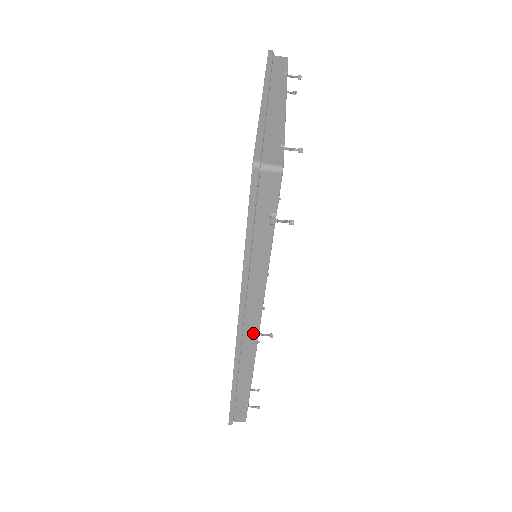
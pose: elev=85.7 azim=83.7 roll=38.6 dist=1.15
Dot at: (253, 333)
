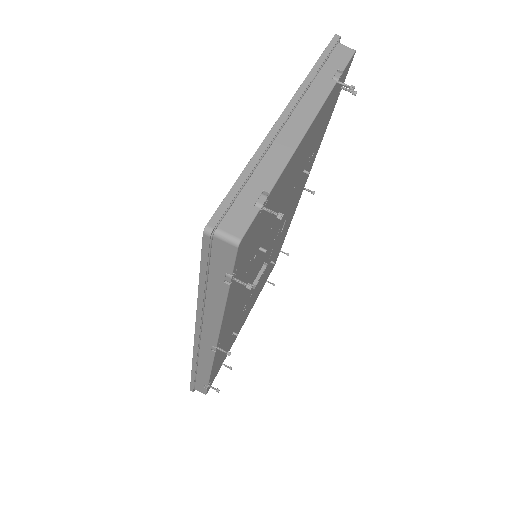
Dot at: (211, 346)
